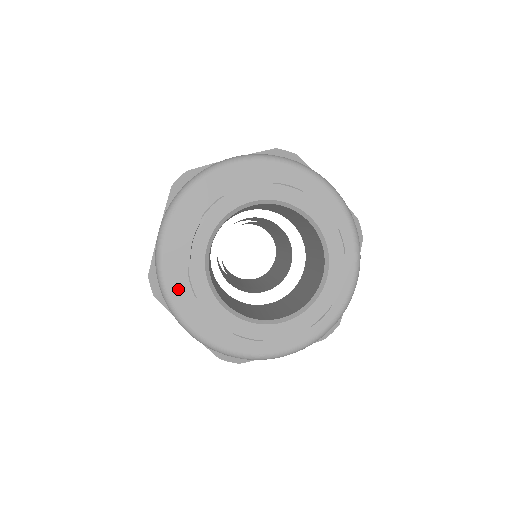
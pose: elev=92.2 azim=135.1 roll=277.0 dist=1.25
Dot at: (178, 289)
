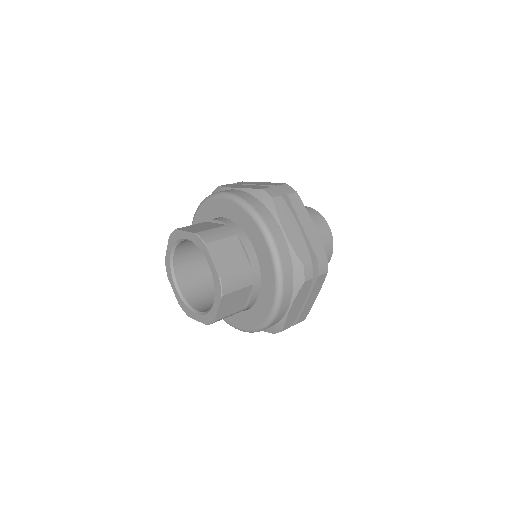
Dot at: occluded
